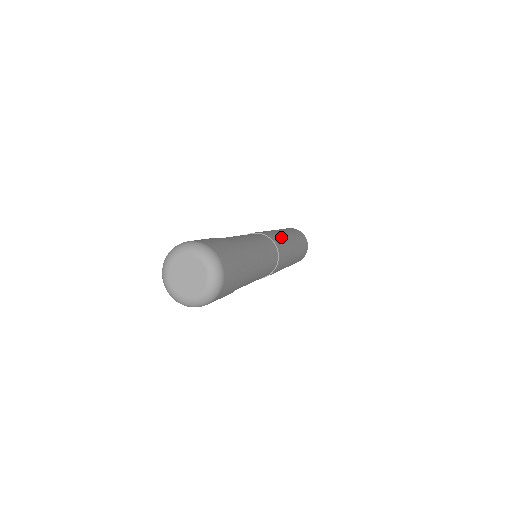
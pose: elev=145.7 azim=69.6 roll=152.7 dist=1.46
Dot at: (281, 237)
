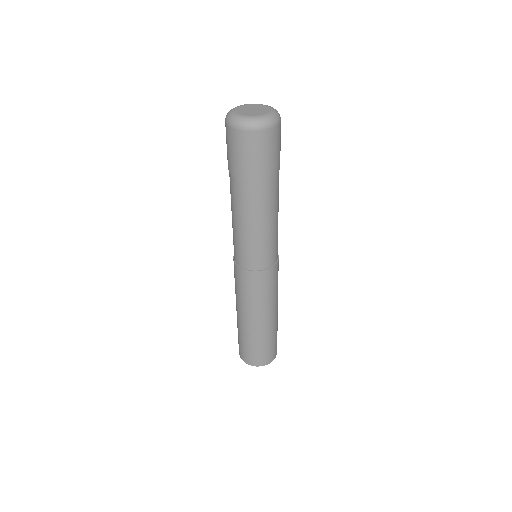
Dot at: occluded
